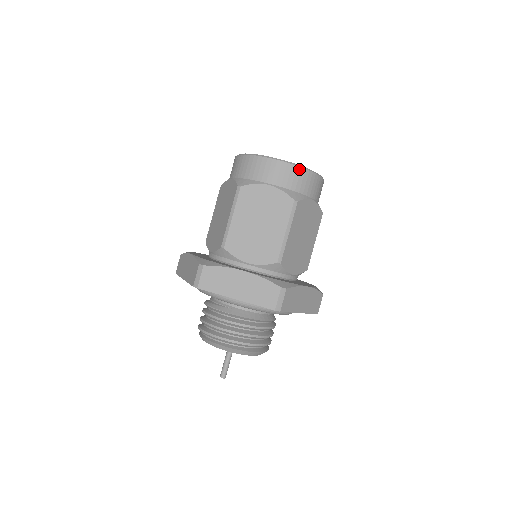
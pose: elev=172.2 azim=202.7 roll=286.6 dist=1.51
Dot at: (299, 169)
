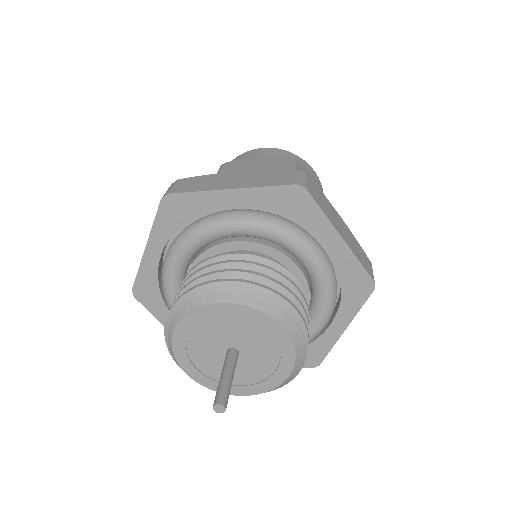
Dot at: occluded
